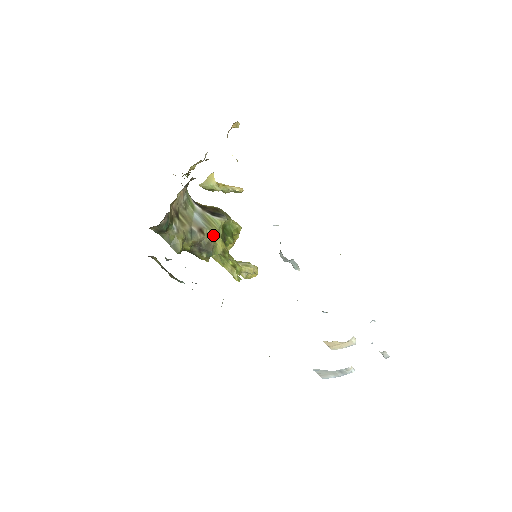
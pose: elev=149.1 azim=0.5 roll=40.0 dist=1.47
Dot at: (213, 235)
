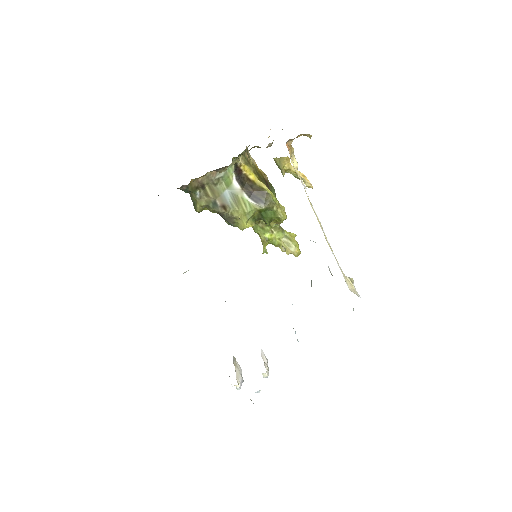
Dot at: (235, 215)
